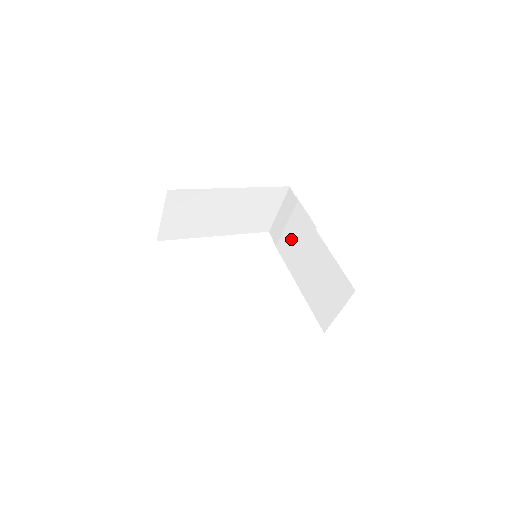
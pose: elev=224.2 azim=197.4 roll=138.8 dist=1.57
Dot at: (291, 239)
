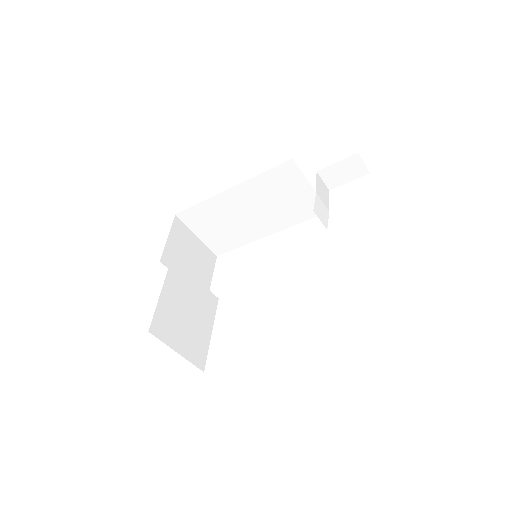
Dot at: occluded
